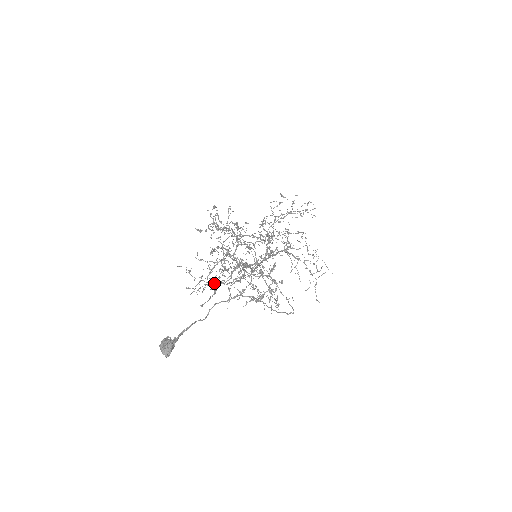
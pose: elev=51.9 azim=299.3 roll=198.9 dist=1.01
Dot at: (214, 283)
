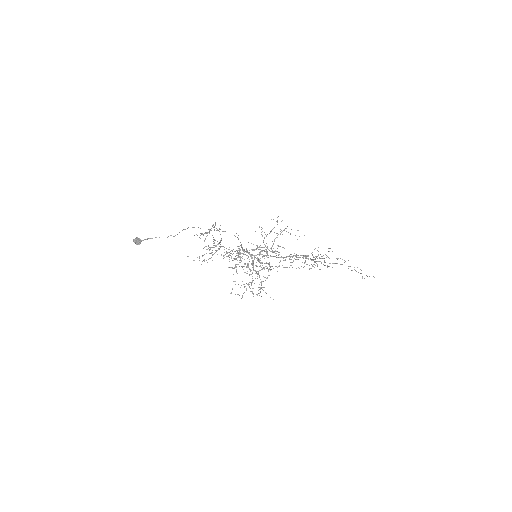
Dot at: occluded
